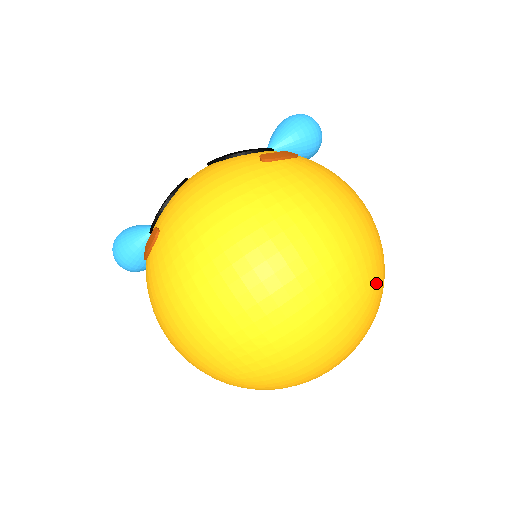
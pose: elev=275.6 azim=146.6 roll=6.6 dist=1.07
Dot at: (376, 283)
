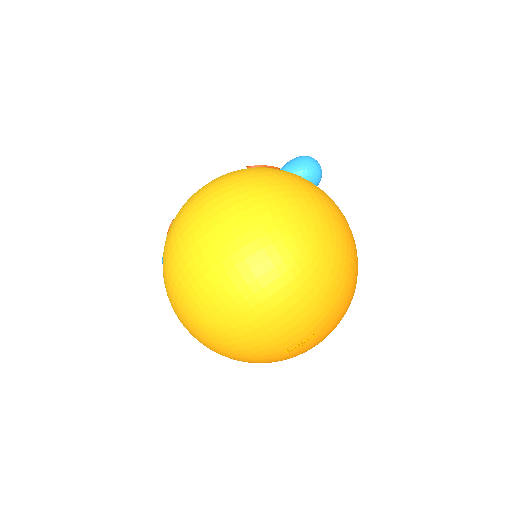
Dot at: (321, 248)
